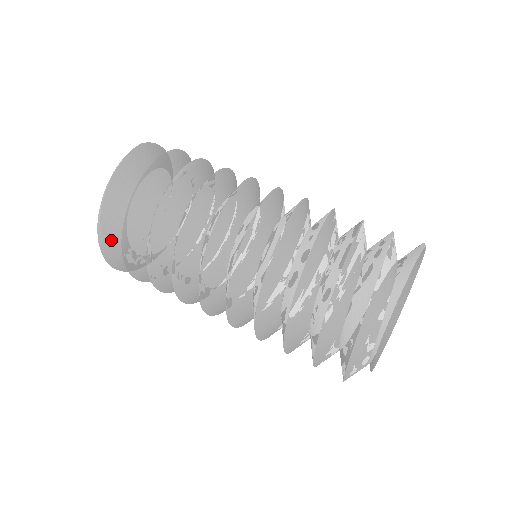
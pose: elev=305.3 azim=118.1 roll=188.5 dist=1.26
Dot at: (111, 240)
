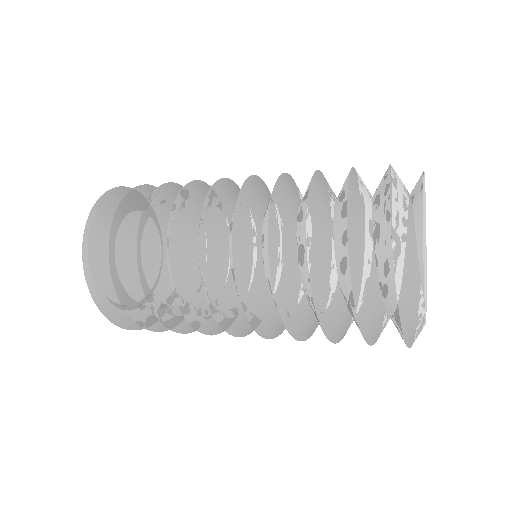
Dot at: (103, 217)
